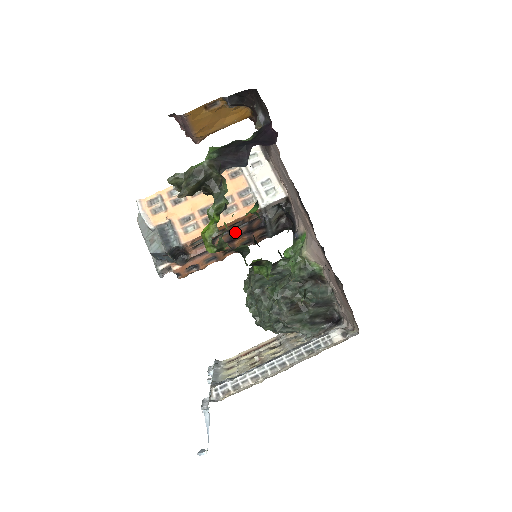
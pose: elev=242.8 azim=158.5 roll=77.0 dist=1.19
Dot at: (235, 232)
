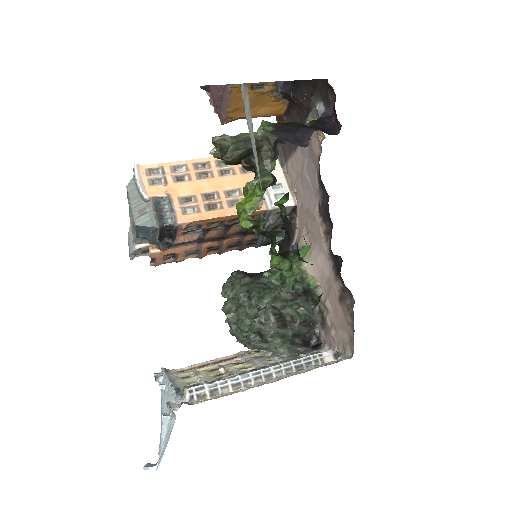
Dot at: (230, 229)
